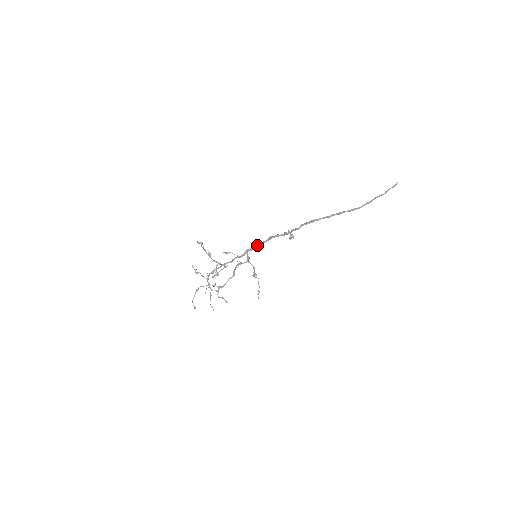
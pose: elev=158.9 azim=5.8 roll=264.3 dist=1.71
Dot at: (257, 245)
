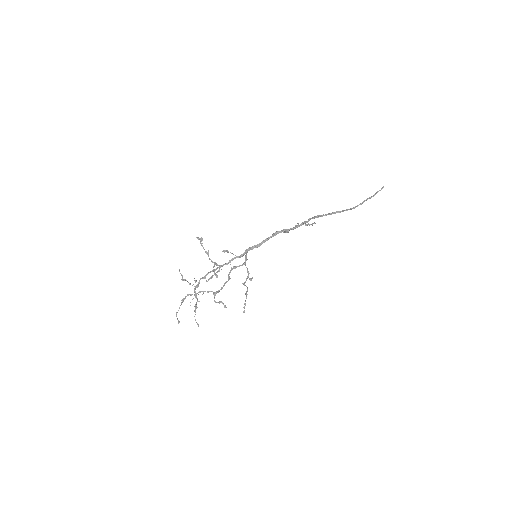
Dot at: occluded
